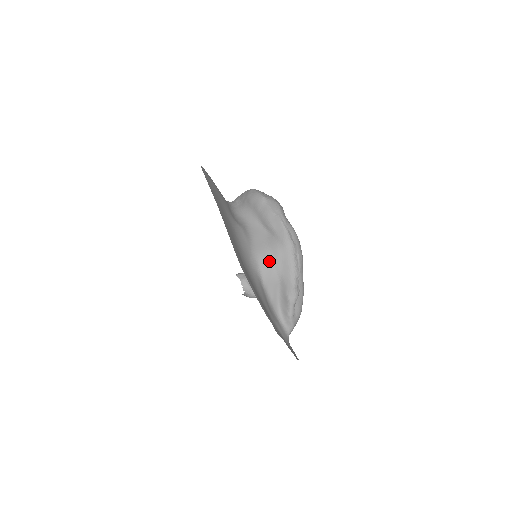
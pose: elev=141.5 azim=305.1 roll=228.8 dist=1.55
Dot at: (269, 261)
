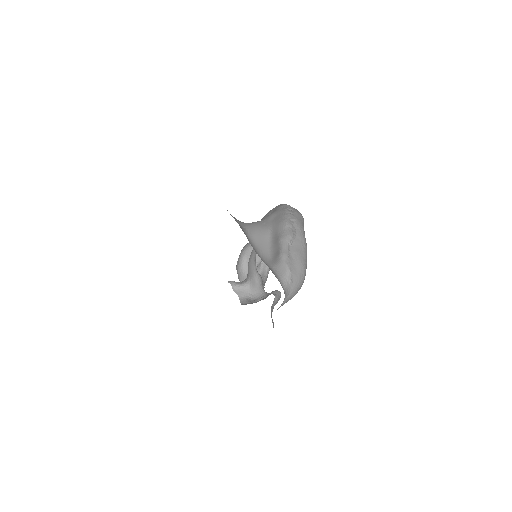
Dot at: (259, 222)
